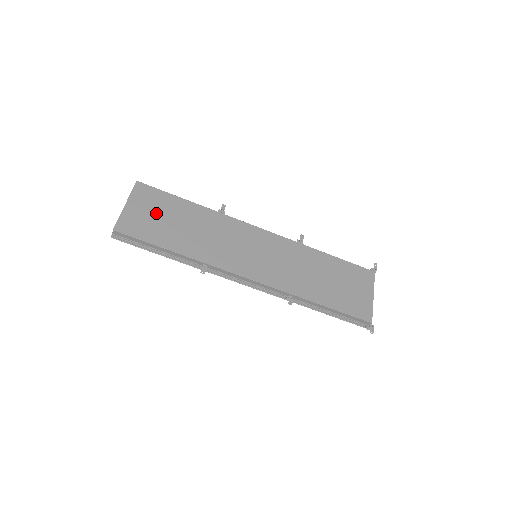
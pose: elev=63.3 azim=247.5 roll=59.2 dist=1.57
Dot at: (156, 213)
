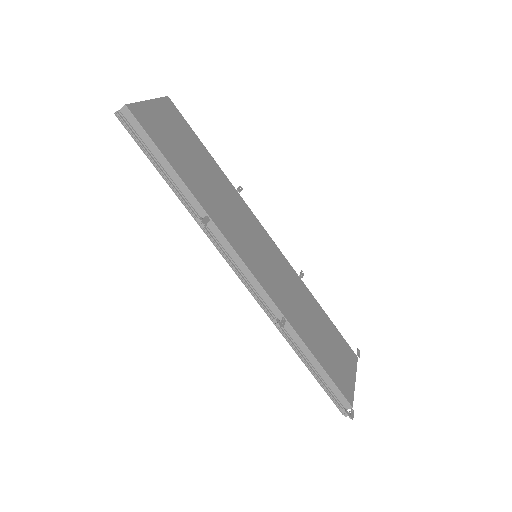
Dot at: (176, 134)
